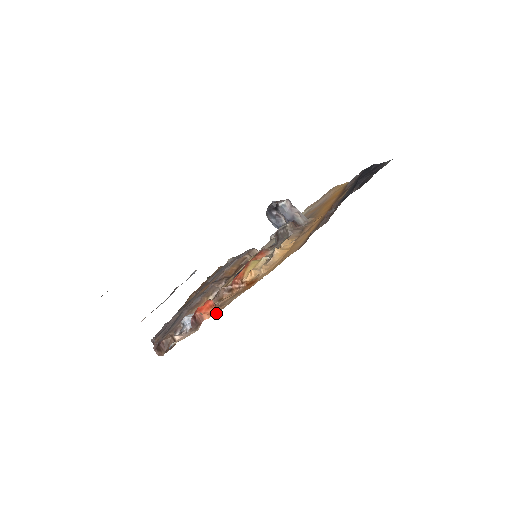
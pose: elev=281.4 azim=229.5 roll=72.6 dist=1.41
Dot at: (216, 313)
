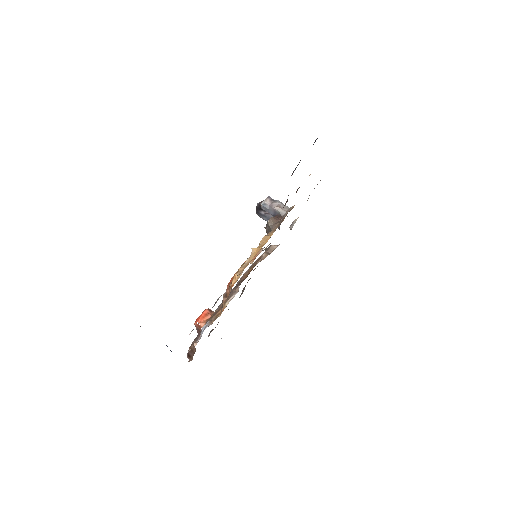
Dot at: occluded
